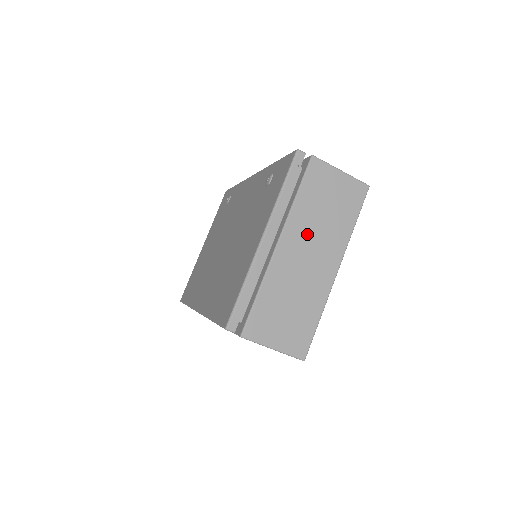
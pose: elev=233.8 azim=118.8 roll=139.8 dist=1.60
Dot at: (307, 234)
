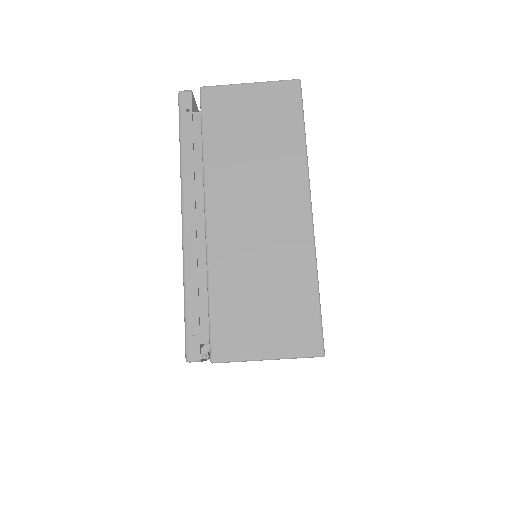
Dot at: (241, 184)
